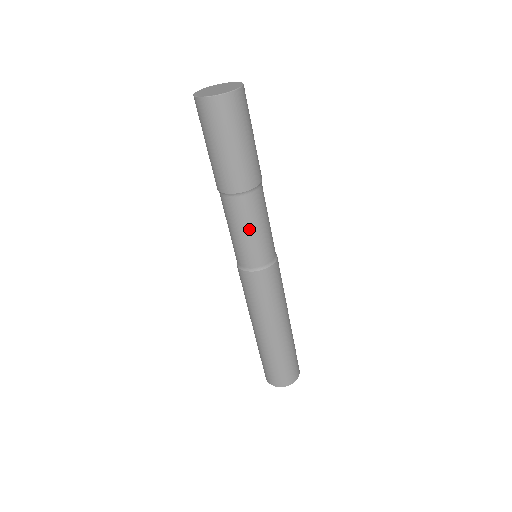
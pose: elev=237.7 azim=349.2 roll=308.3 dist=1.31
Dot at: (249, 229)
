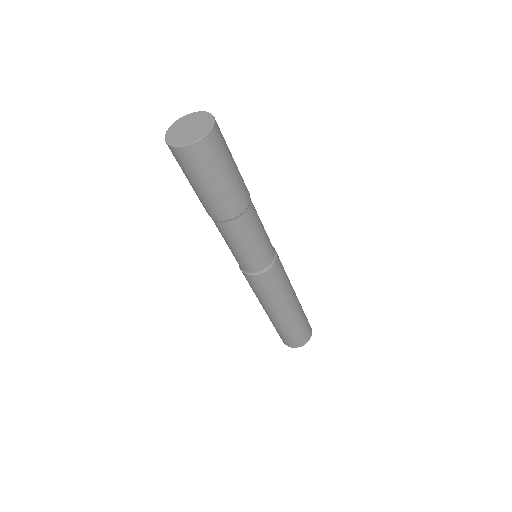
Dot at: (250, 242)
